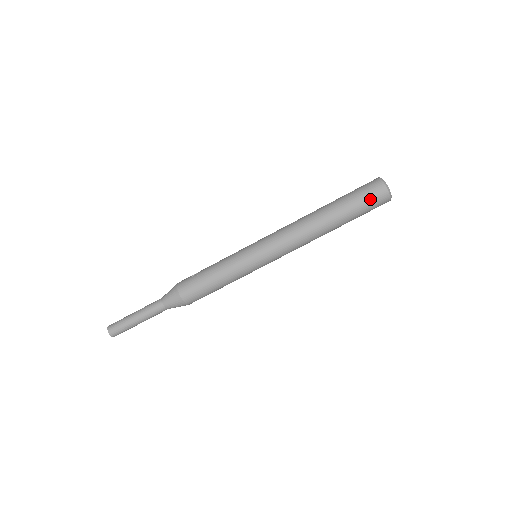
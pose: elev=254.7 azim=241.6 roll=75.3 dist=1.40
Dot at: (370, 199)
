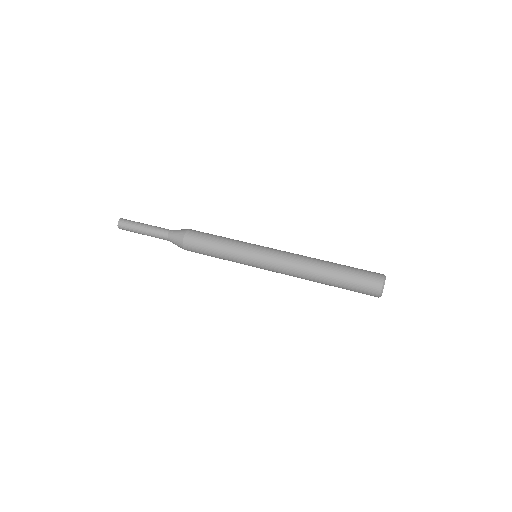
Dot at: (367, 273)
